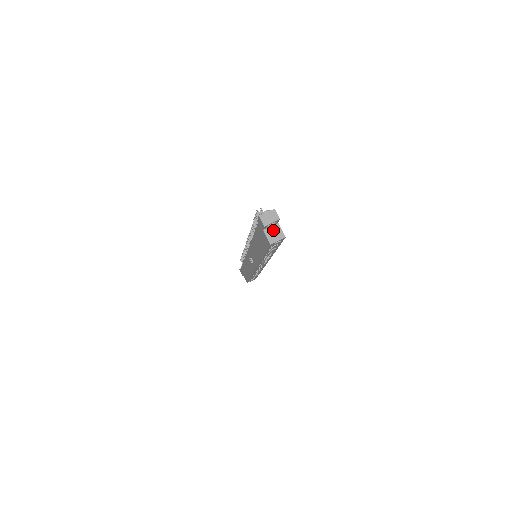
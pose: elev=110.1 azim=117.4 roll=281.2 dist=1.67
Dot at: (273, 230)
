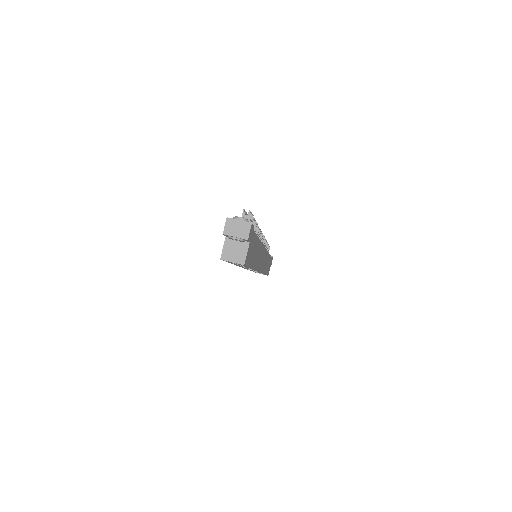
Dot at: (237, 246)
